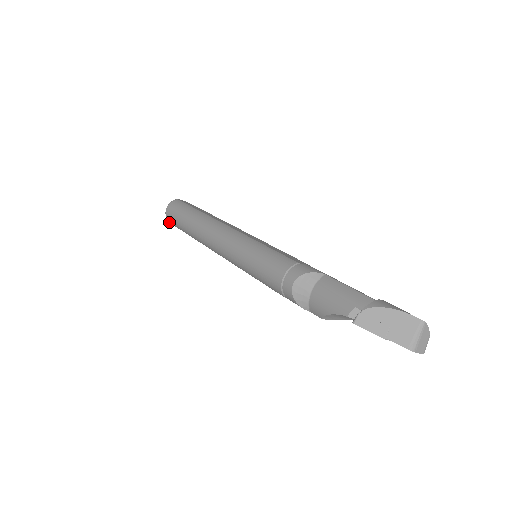
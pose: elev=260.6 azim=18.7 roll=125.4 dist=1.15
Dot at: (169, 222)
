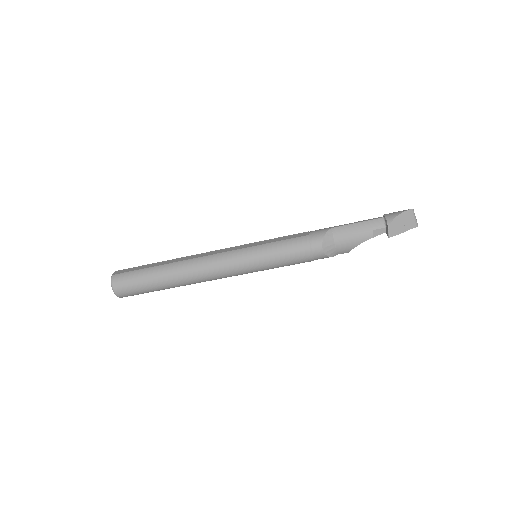
Dot at: occluded
